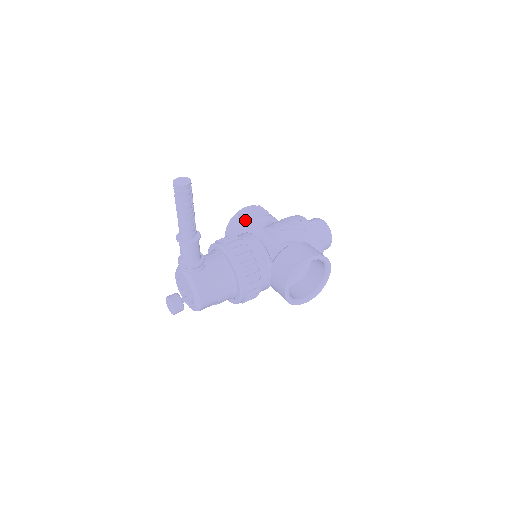
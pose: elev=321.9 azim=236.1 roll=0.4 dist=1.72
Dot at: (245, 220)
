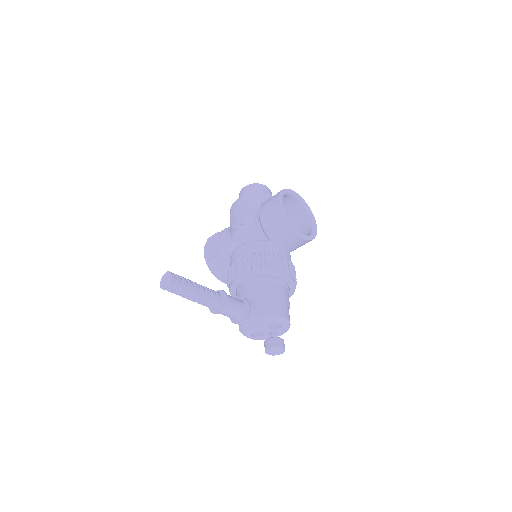
Dot at: (217, 255)
